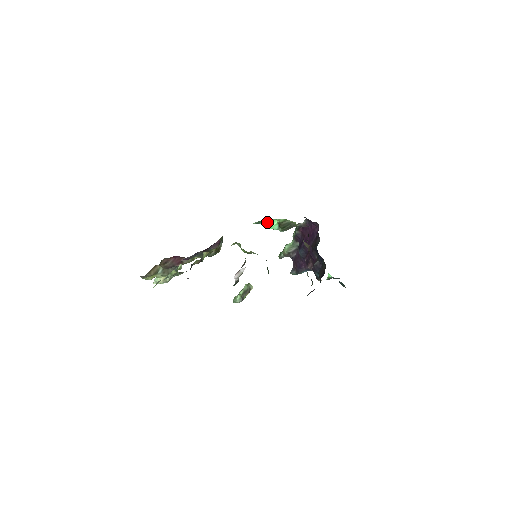
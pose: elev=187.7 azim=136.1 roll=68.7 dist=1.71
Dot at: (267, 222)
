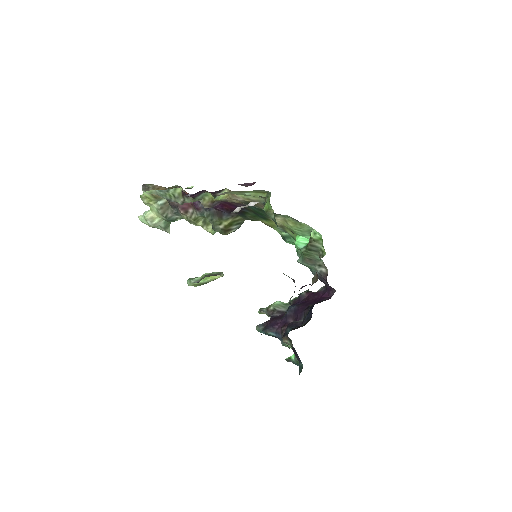
Dot at: (299, 235)
